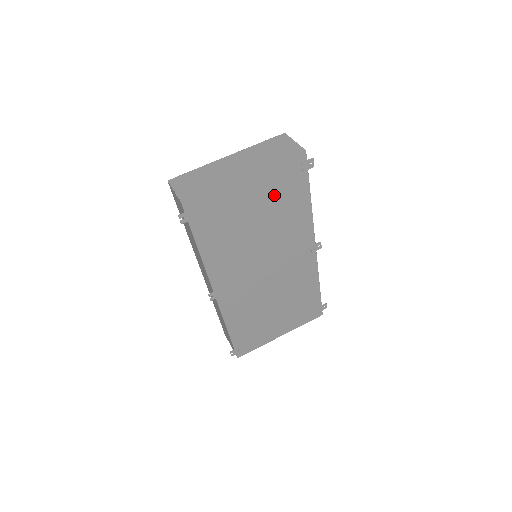
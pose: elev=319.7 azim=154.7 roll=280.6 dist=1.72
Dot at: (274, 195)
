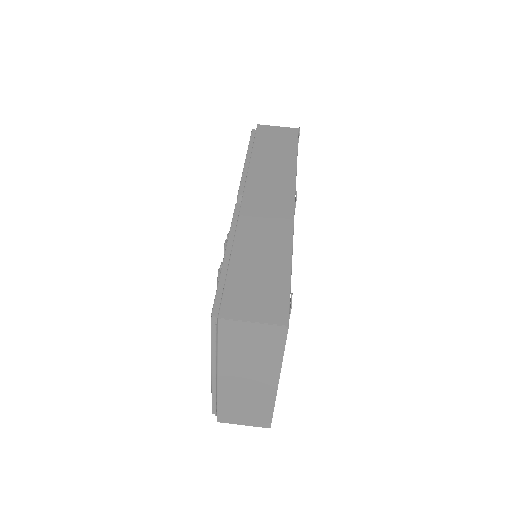
Dot at: occluded
